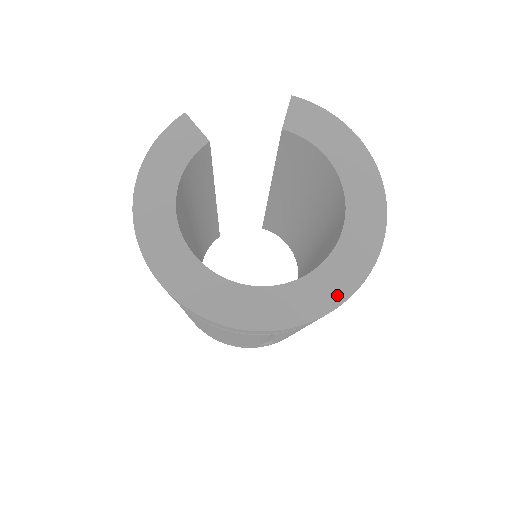
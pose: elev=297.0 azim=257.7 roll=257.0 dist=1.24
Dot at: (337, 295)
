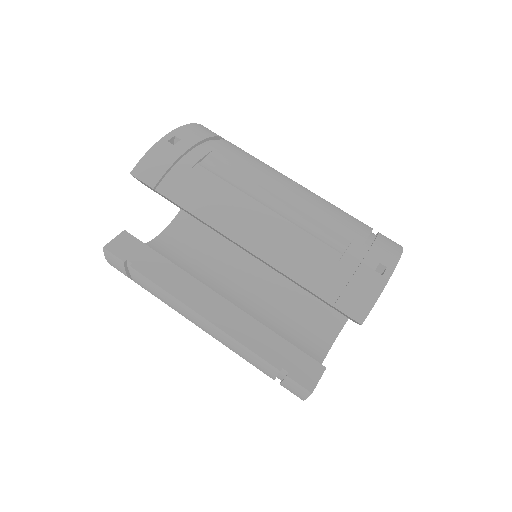
Dot at: occluded
